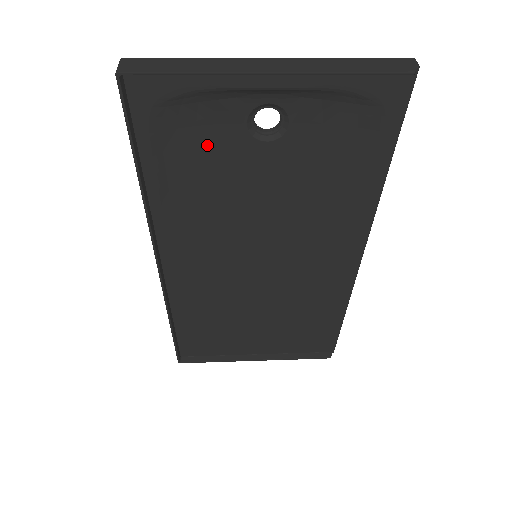
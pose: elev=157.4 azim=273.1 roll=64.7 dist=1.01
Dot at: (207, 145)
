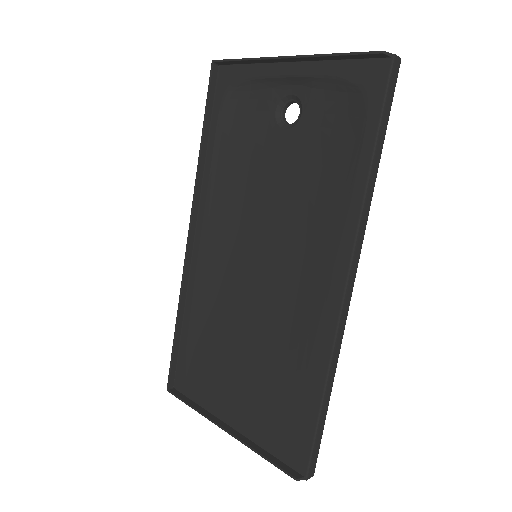
Dot at: (249, 128)
